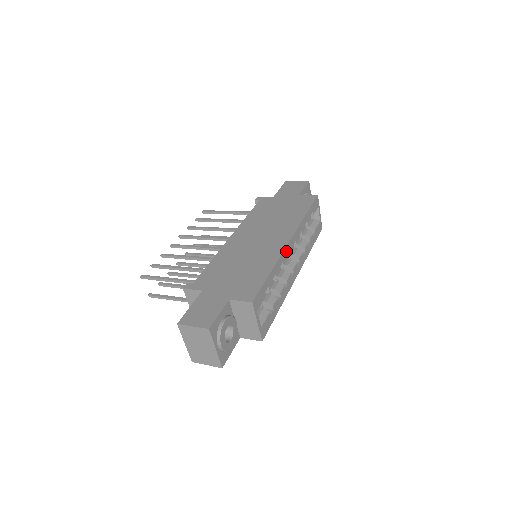
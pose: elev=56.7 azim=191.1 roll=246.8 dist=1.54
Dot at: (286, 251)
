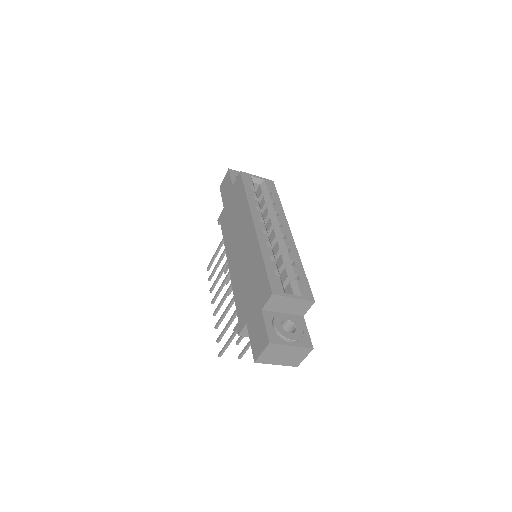
Dot at: (260, 233)
